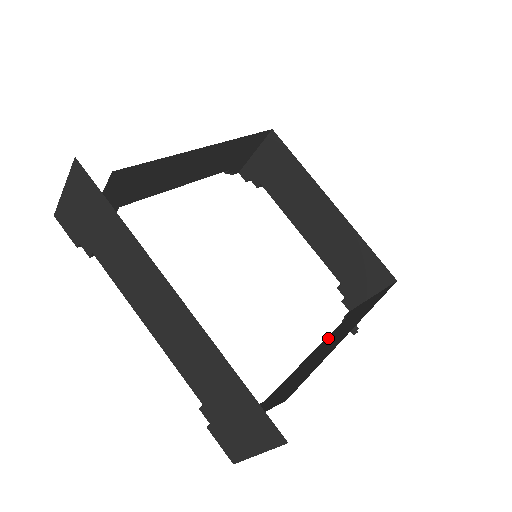
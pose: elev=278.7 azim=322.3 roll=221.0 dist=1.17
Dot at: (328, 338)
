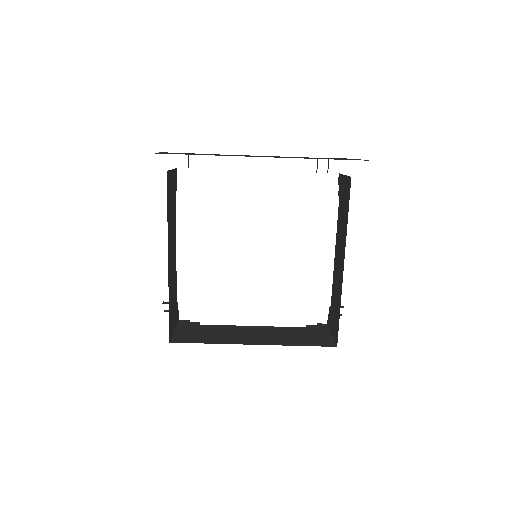
Dot at: (337, 239)
